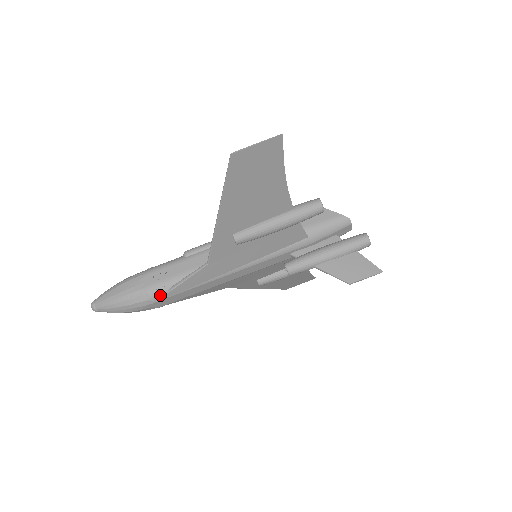
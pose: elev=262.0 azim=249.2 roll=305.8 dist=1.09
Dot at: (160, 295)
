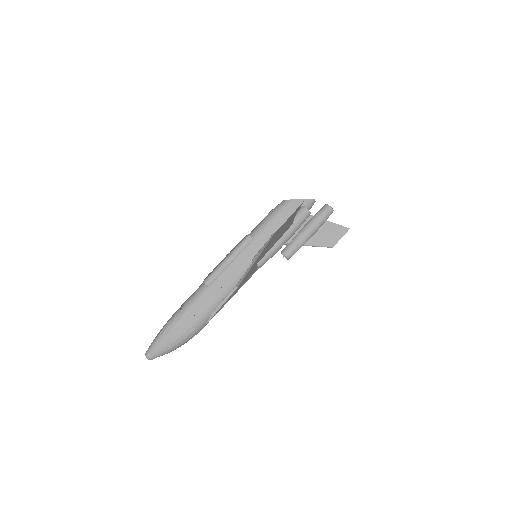
Dot at: (205, 324)
